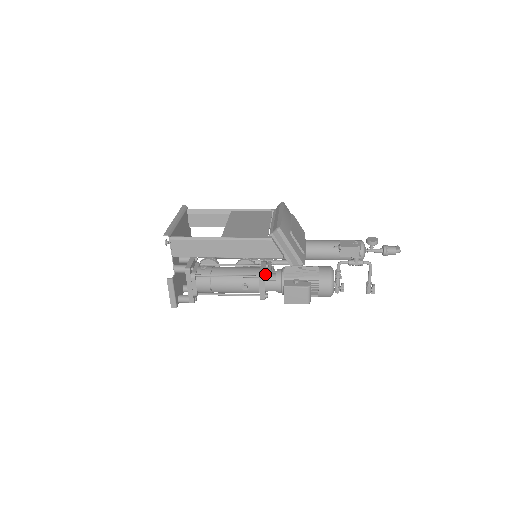
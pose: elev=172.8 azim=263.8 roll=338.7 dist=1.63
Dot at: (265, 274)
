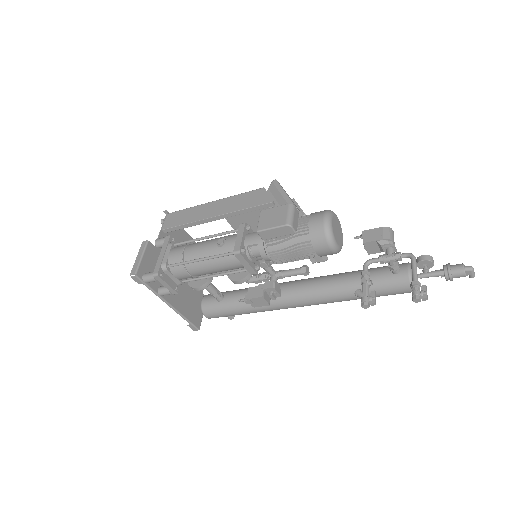
Dot at: occluded
